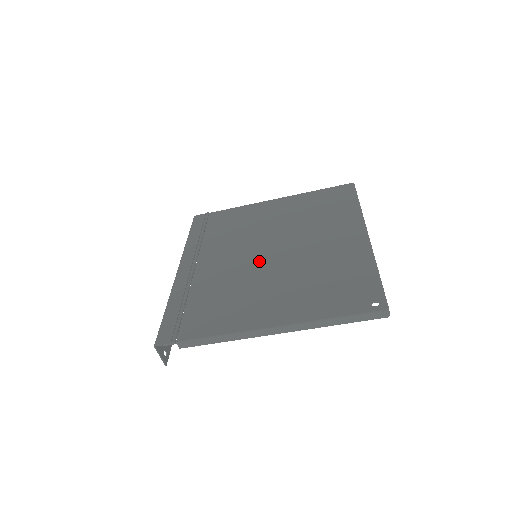
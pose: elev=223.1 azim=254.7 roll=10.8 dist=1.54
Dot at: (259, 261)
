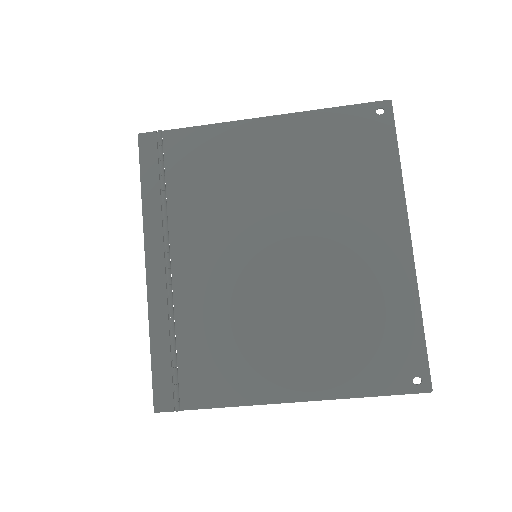
Dot at: (263, 273)
